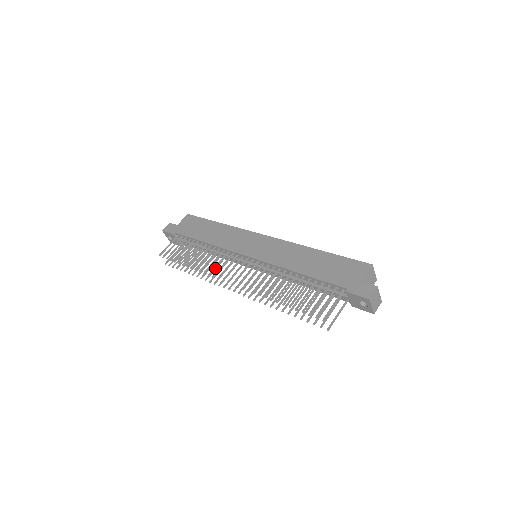
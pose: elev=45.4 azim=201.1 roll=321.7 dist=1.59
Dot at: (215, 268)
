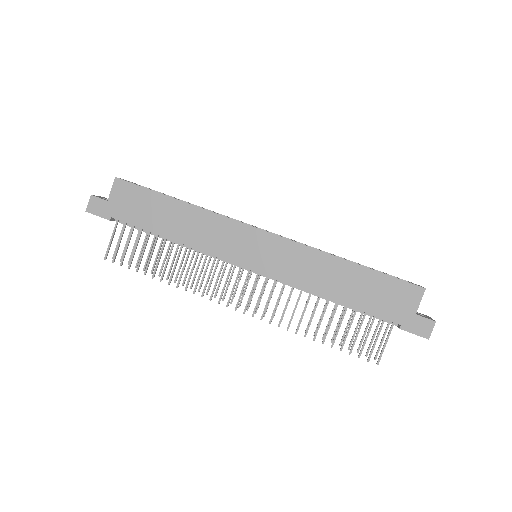
Dot at: occluded
